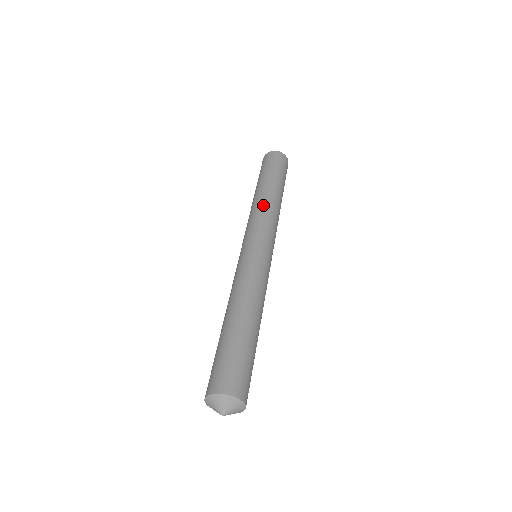
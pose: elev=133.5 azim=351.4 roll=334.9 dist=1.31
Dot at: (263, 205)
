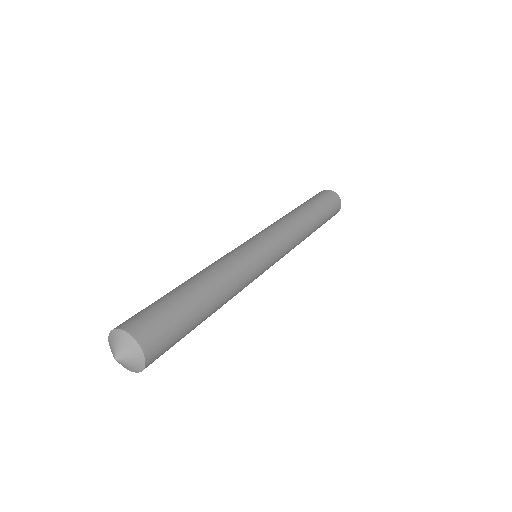
Dot at: (288, 218)
